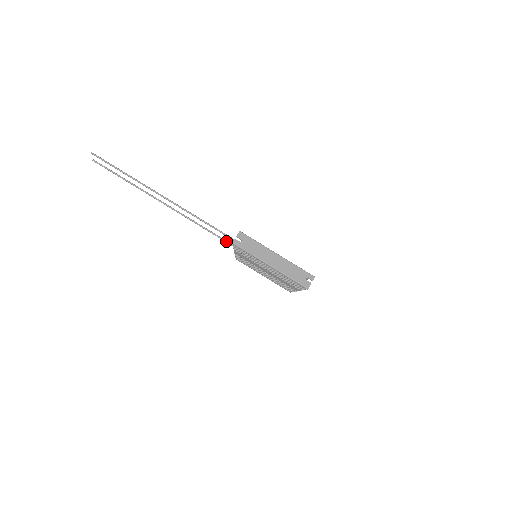
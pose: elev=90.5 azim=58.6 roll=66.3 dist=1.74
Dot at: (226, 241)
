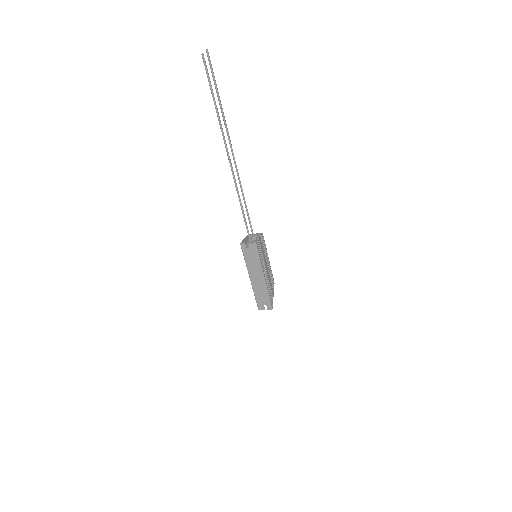
Dot at: (250, 224)
